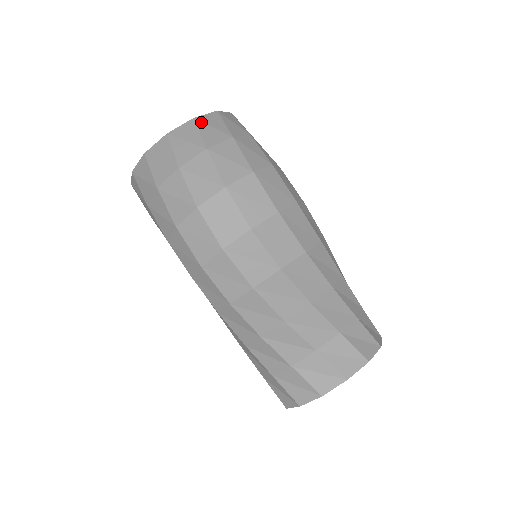
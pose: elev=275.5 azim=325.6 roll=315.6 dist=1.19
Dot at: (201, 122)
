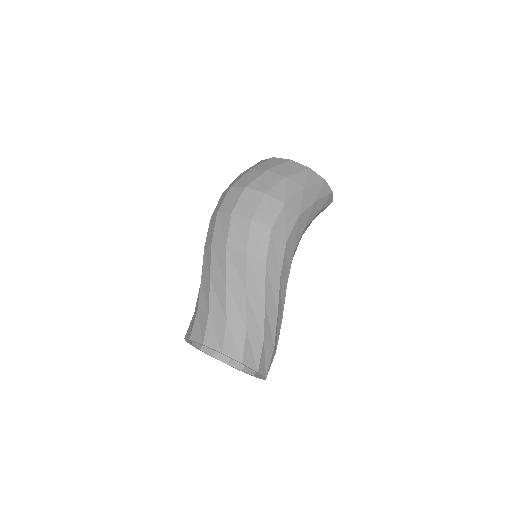
Dot at: (289, 163)
